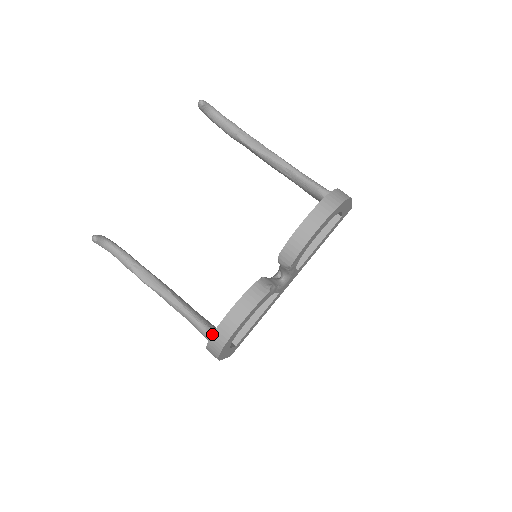
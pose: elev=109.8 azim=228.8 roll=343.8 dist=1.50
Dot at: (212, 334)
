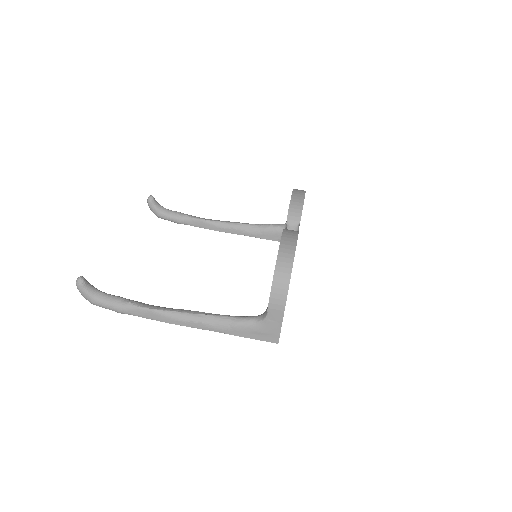
Dot at: (277, 258)
